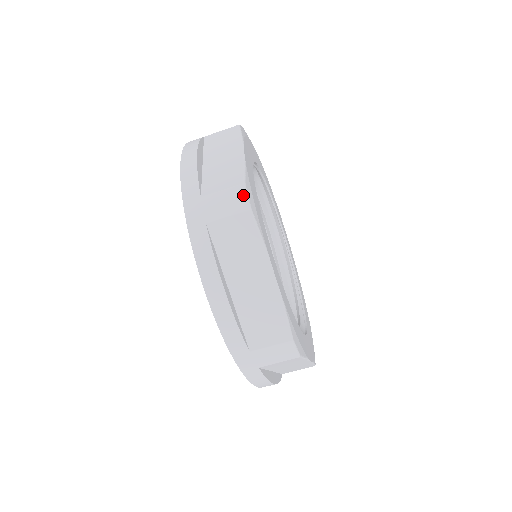
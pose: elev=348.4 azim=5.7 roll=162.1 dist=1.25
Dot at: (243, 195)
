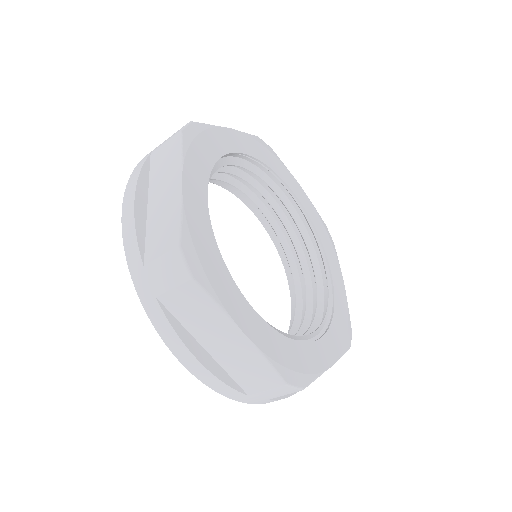
Dot at: (184, 126)
